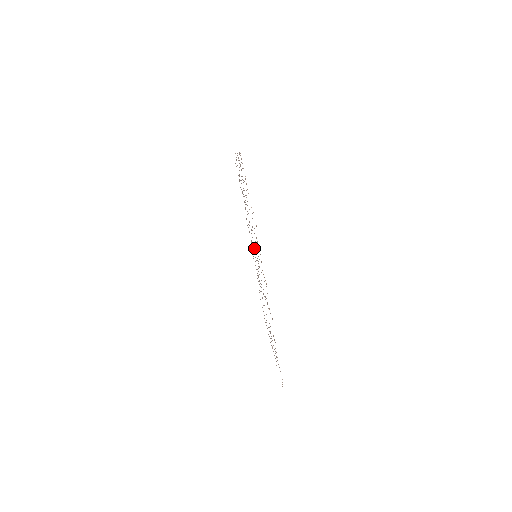
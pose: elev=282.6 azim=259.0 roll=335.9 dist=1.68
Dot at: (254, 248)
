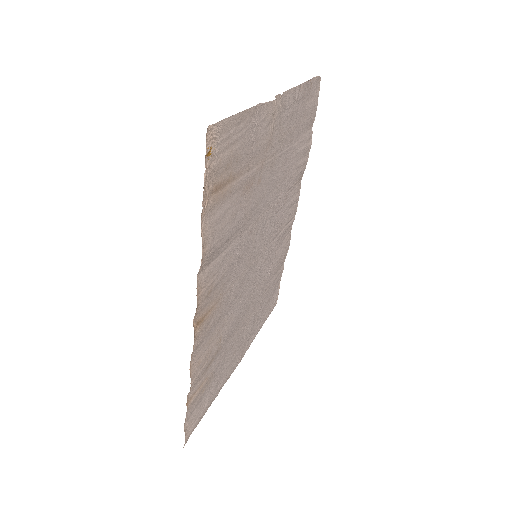
Dot at: (262, 242)
